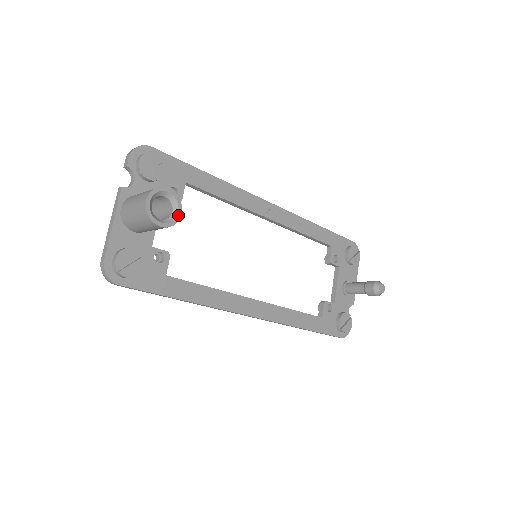
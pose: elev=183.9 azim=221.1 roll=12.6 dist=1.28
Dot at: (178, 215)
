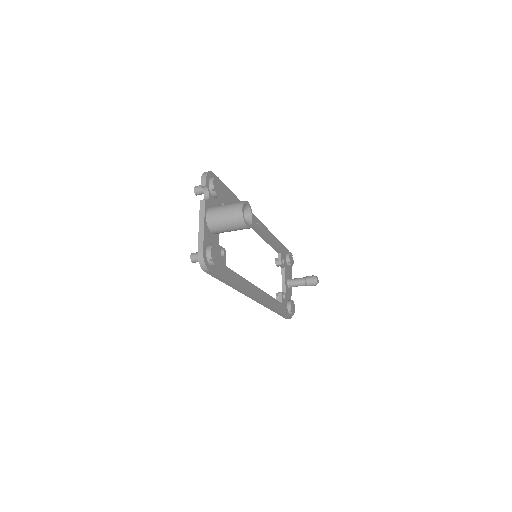
Dot at: (252, 221)
